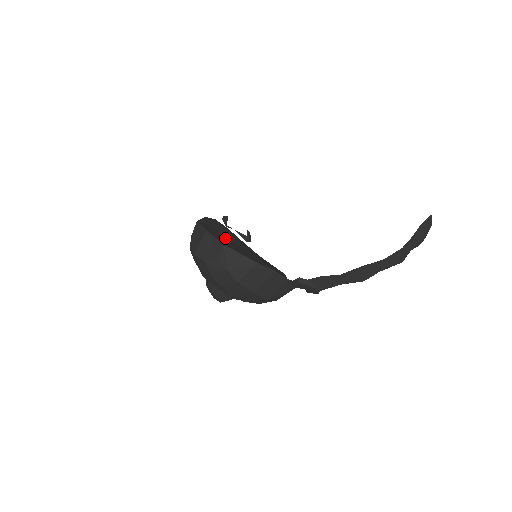
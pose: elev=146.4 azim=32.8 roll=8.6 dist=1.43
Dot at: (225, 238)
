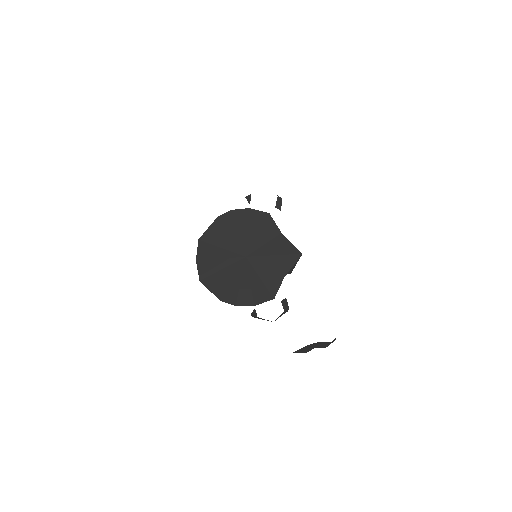
Dot at: (219, 254)
